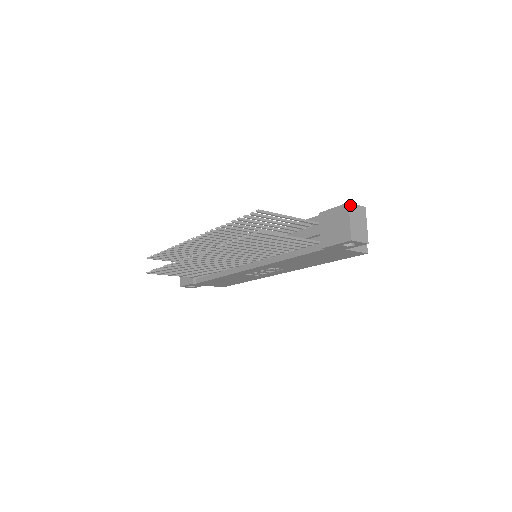
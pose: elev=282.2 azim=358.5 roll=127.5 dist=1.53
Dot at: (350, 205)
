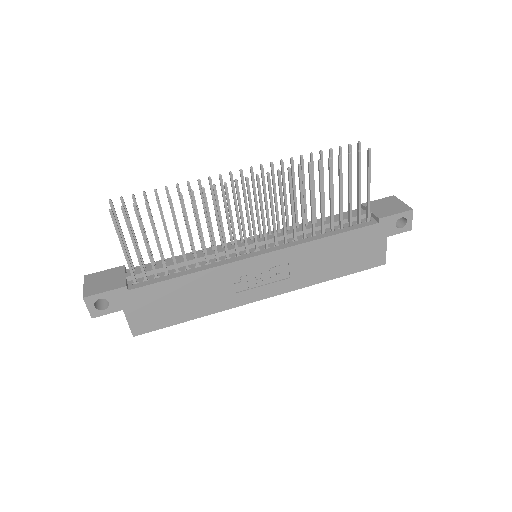
Dot at: (395, 198)
